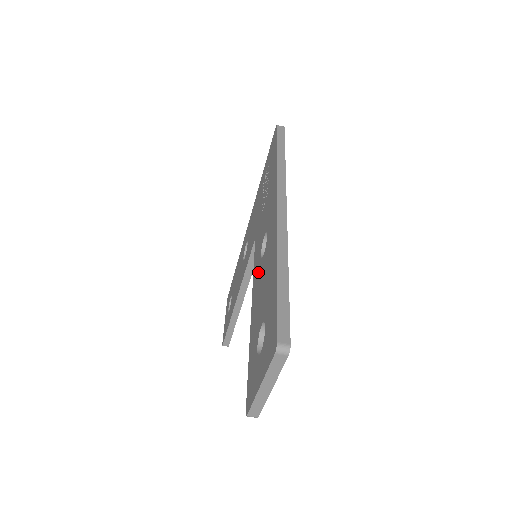
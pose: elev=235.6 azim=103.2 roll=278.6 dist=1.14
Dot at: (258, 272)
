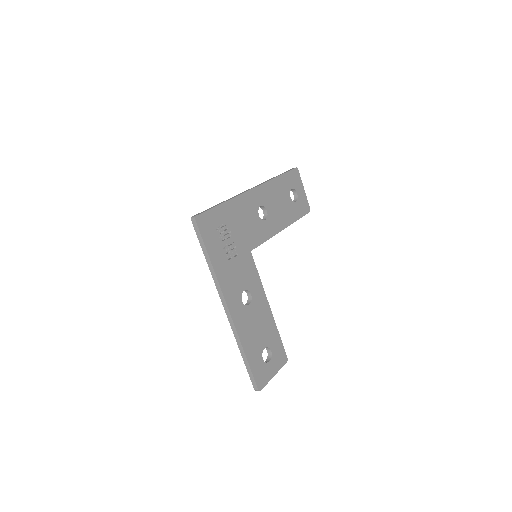
Dot at: occluded
